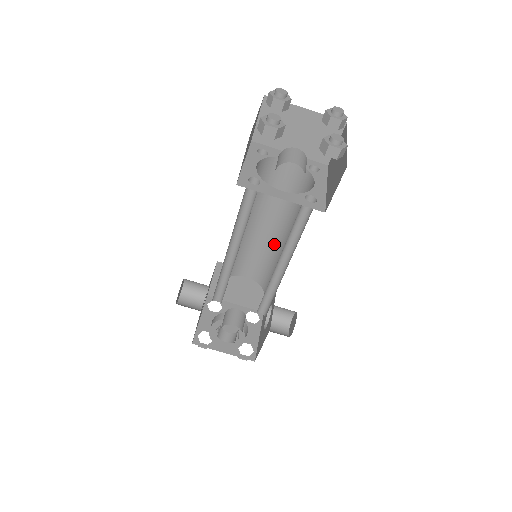
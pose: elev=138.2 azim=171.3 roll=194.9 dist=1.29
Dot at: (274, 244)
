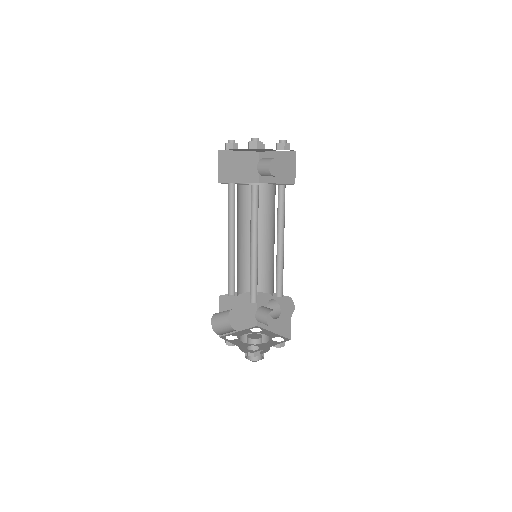
Dot at: occluded
